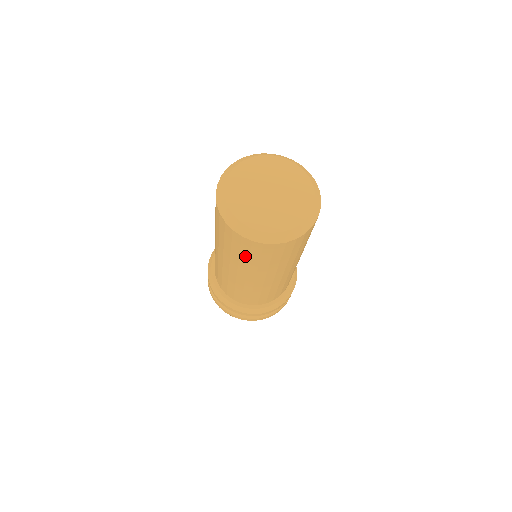
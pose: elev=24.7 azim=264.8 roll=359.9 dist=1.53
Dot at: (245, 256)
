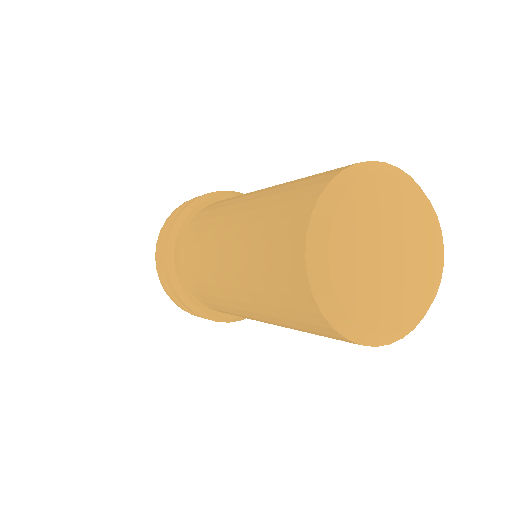
Dot at: (278, 301)
